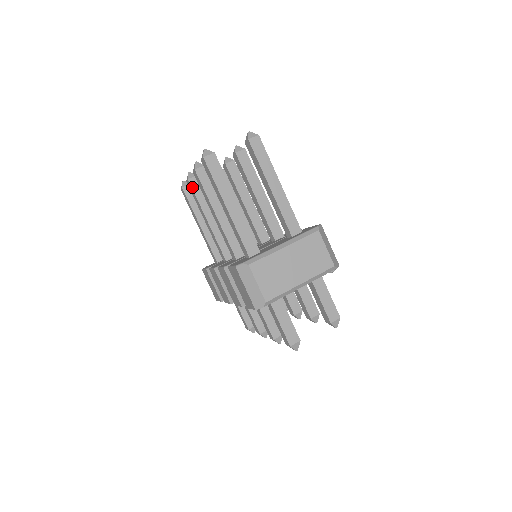
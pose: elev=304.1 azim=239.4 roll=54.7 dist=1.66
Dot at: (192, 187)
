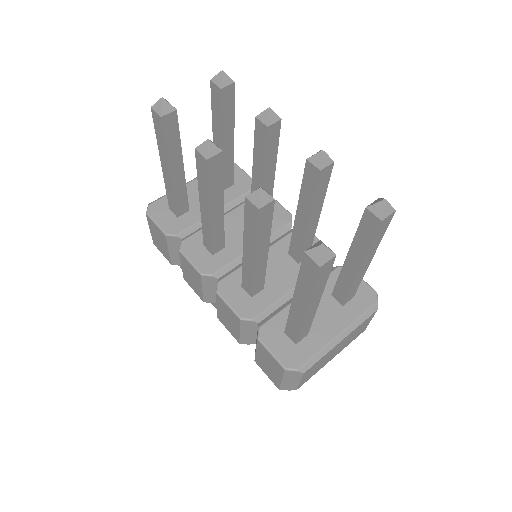
Dot at: (208, 171)
